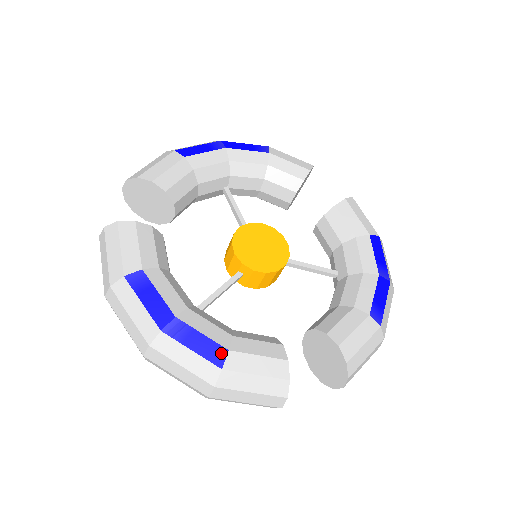
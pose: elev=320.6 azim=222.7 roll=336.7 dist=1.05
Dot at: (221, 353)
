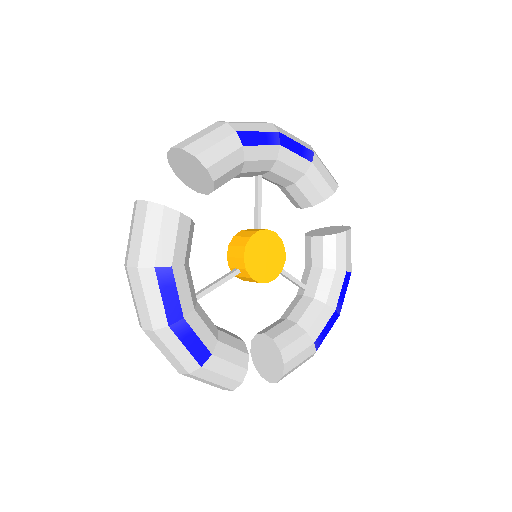
Dot at: (206, 355)
